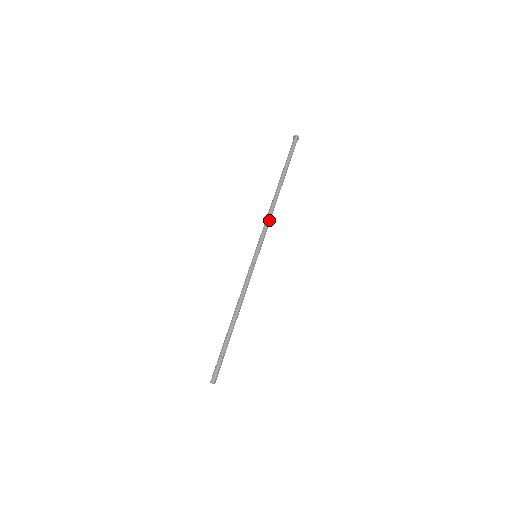
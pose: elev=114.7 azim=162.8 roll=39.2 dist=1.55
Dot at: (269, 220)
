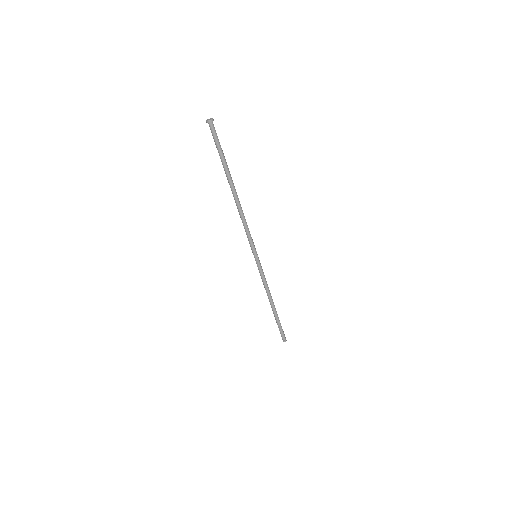
Dot at: (245, 224)
